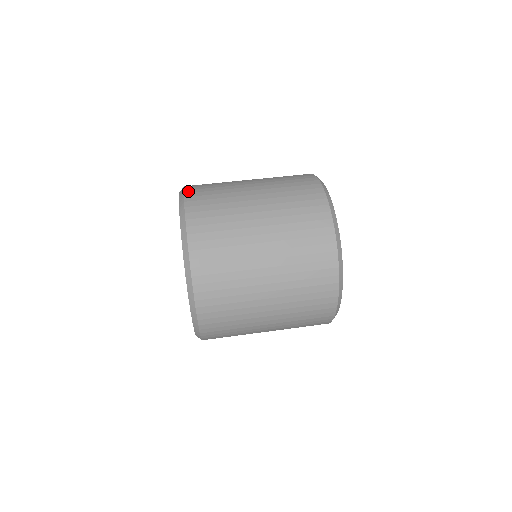
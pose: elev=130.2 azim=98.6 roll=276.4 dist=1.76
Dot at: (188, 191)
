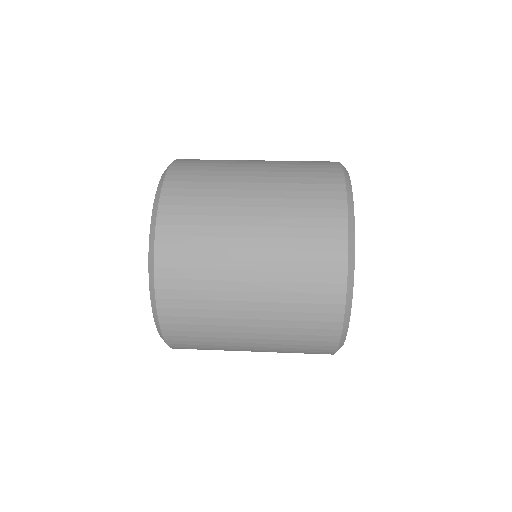
Dot at: (168, 184)
